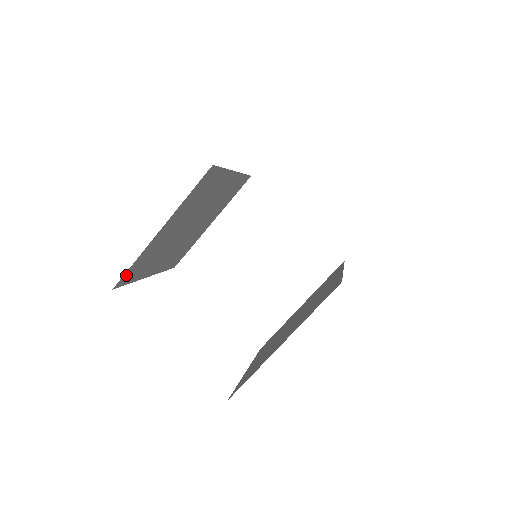
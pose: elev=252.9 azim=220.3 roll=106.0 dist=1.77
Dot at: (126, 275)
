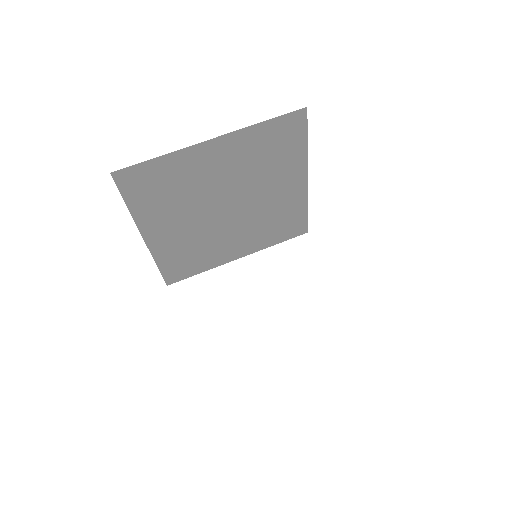
Dot at: (169, 273)
